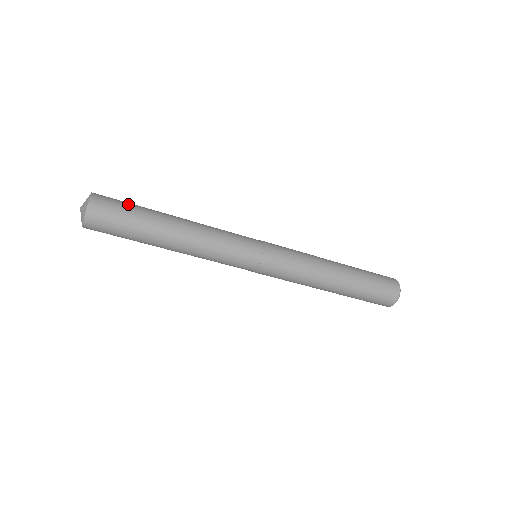
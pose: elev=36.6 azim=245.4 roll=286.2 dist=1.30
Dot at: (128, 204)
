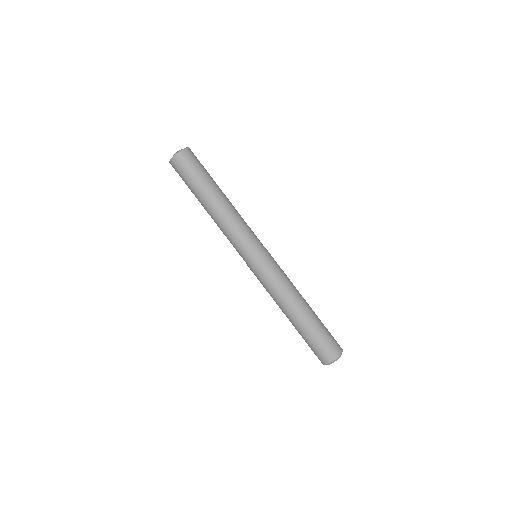
Dot at: (203, 167)
